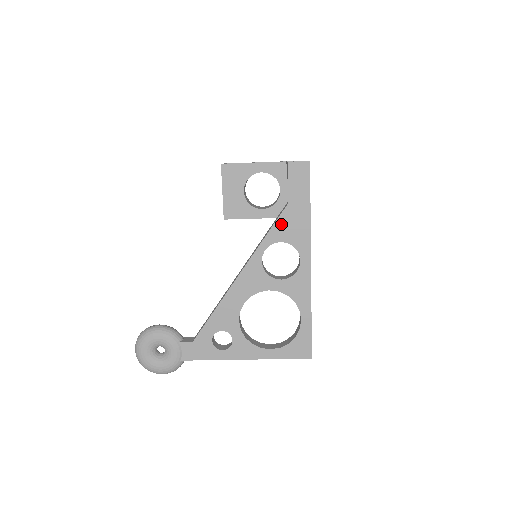
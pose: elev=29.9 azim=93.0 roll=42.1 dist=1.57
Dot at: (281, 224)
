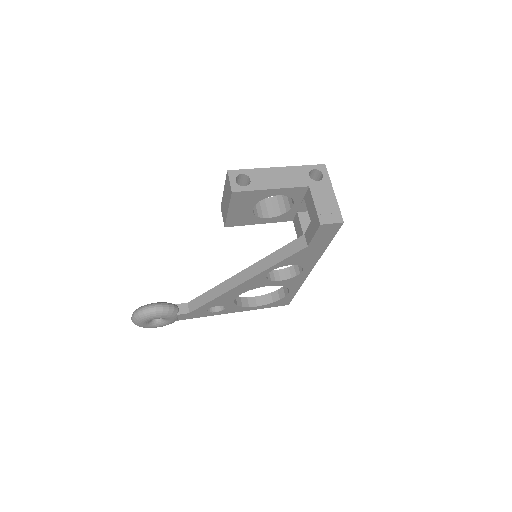
Dot at: (294, 257)
